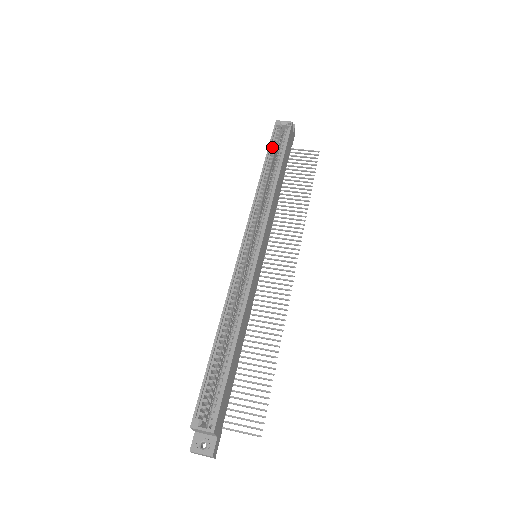
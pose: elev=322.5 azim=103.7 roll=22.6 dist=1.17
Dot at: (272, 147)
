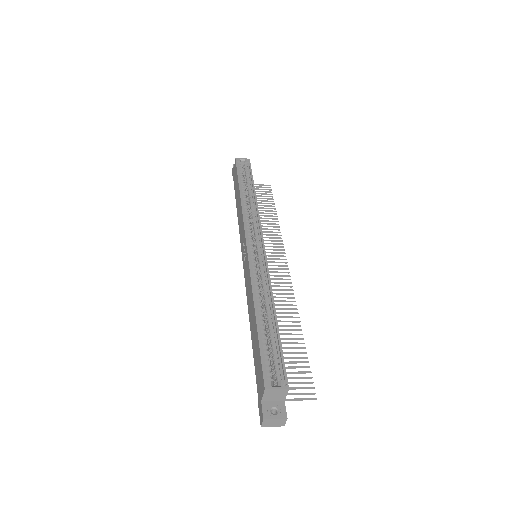
Dot at: (240, 176)
